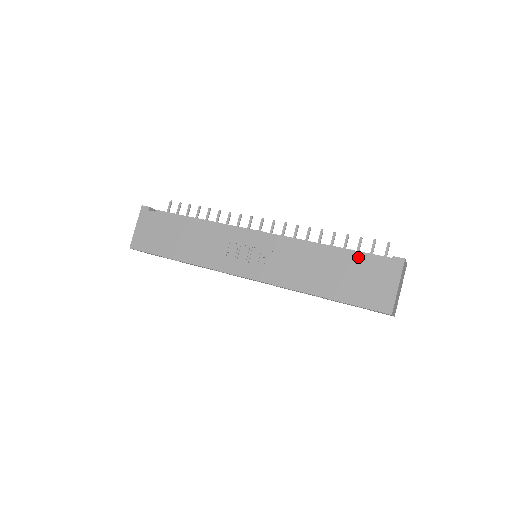
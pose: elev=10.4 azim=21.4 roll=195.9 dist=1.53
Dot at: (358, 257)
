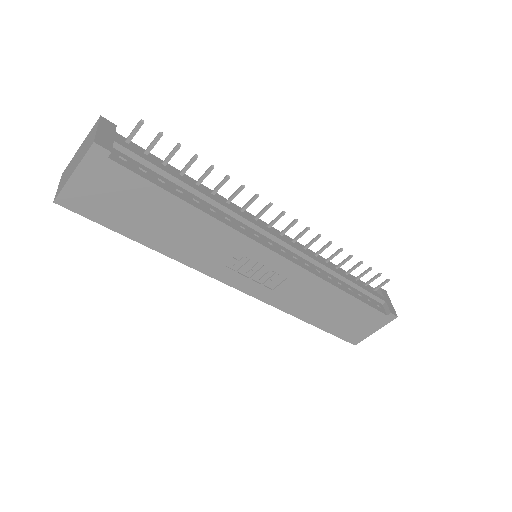
Dot at: (364, 306)
